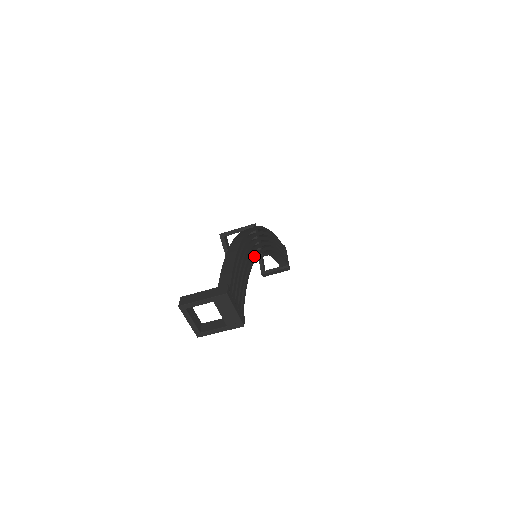
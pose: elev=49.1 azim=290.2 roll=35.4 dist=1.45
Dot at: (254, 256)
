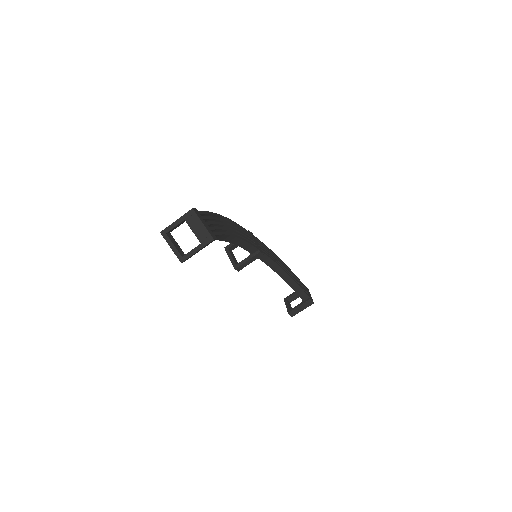
Dot at: (244, 239)
